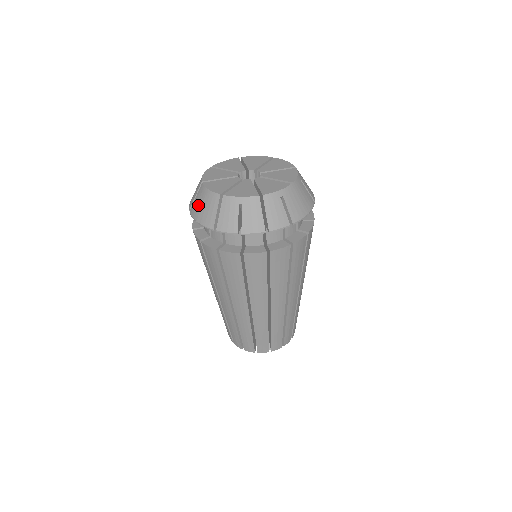
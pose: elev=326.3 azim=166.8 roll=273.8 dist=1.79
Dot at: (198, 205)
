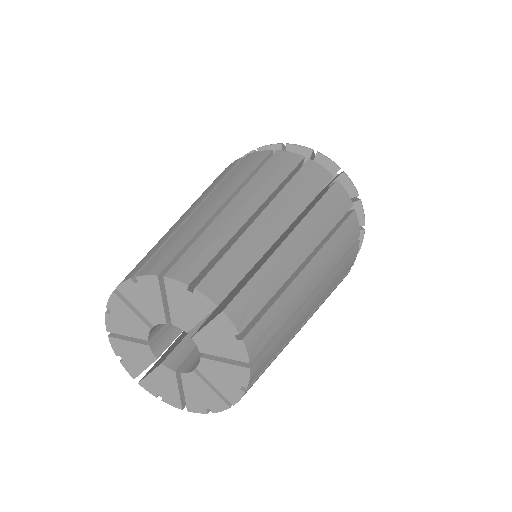
Dot at: occluded
